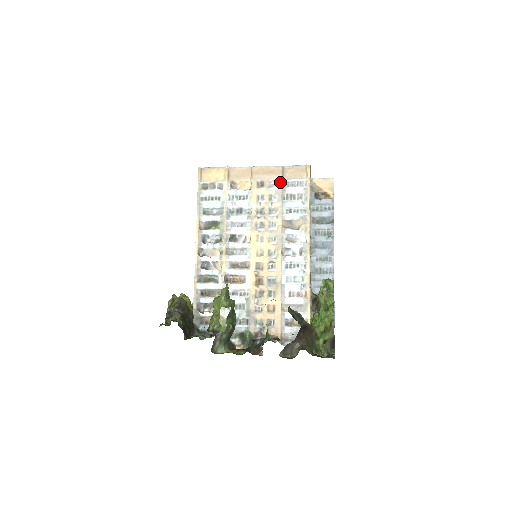
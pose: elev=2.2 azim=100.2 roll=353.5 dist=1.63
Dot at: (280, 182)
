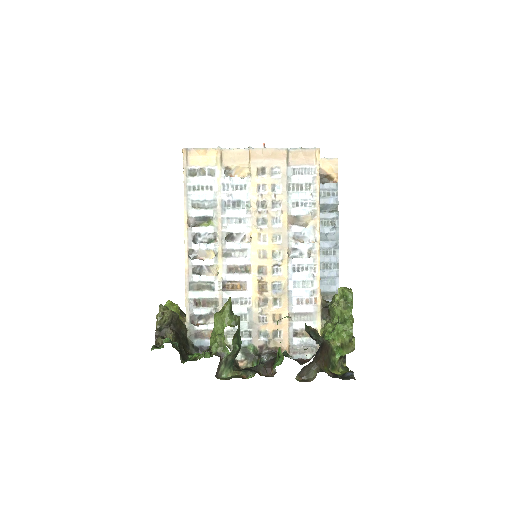
Dot at: (285, 169)
